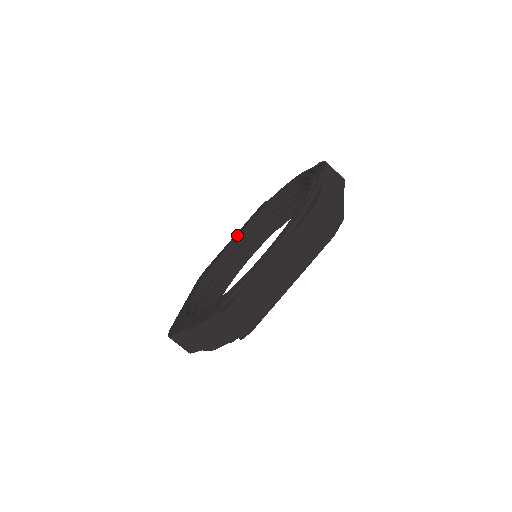
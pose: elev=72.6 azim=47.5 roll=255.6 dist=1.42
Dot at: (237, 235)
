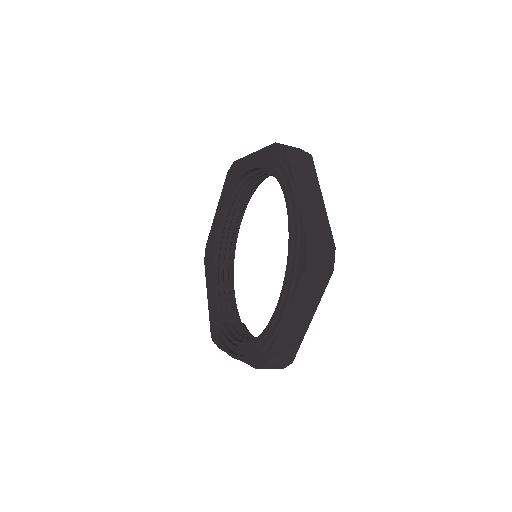
Dot at: (253, 168)
